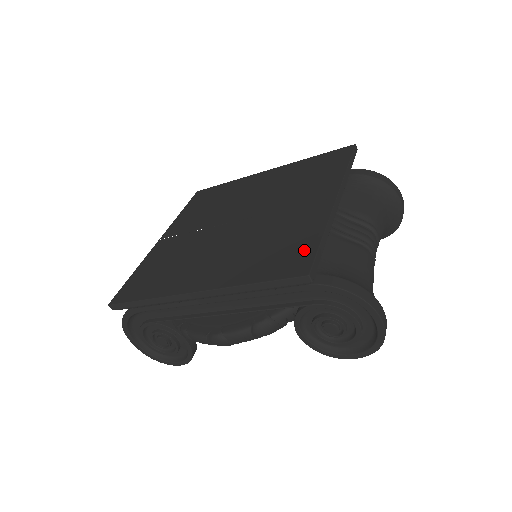
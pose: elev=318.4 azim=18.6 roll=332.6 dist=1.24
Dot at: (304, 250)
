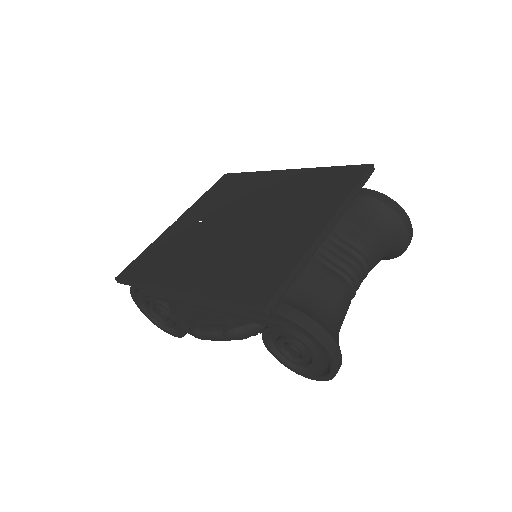
Dot at: (273, 279)
